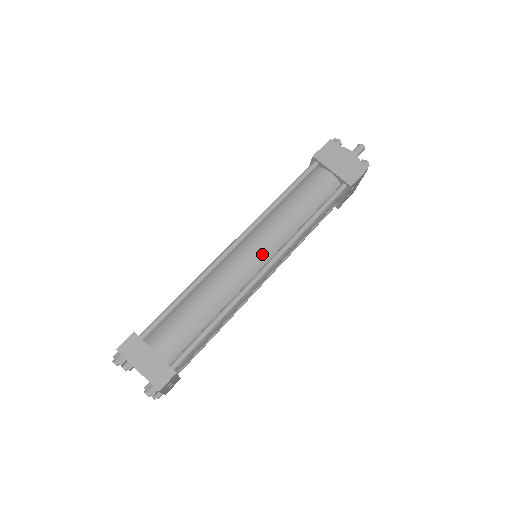
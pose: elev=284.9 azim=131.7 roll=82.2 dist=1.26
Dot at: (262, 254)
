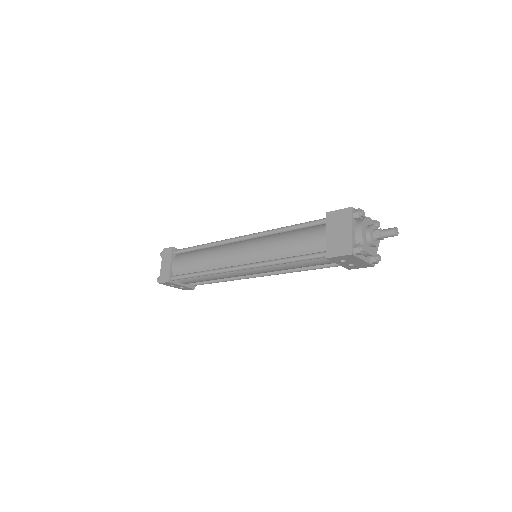
Dot at: (244, 257)
